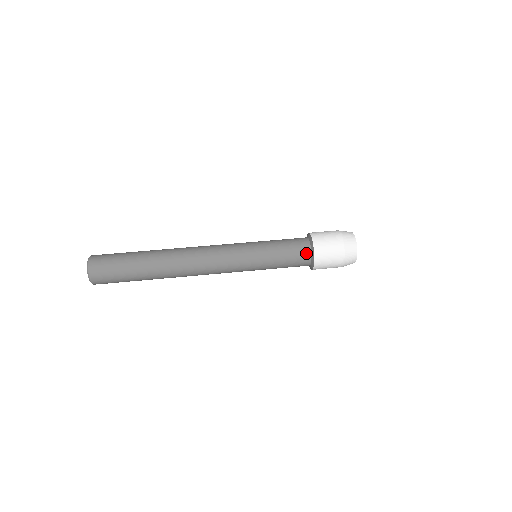
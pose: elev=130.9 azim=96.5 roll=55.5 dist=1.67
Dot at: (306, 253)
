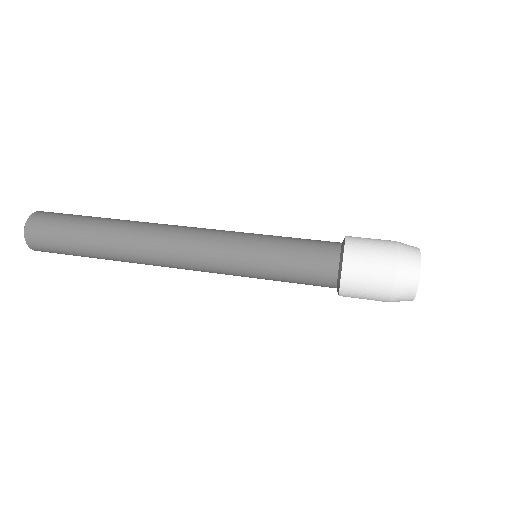
Dot at: (329, 278)
